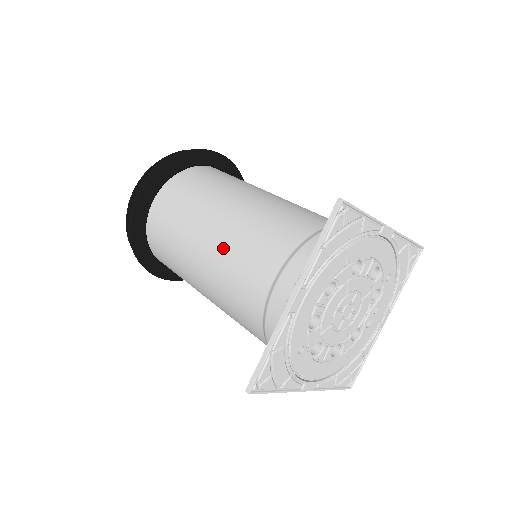
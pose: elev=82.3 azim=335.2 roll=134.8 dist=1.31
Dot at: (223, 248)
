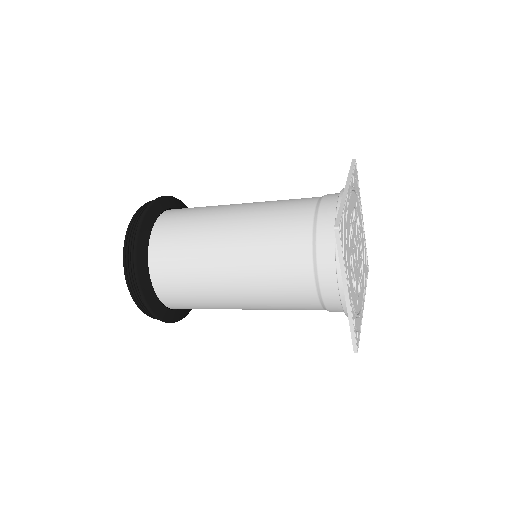
Dot at: (255, 288)
